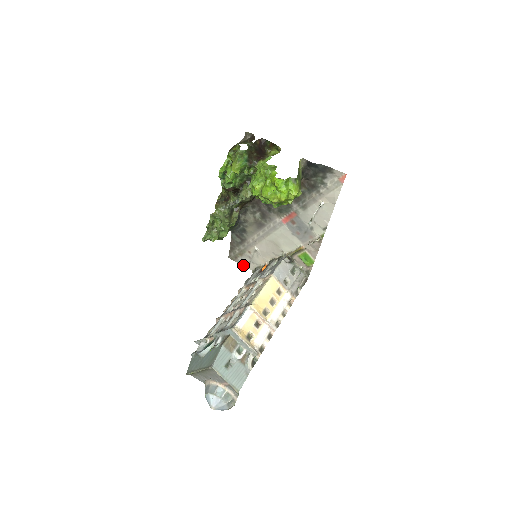
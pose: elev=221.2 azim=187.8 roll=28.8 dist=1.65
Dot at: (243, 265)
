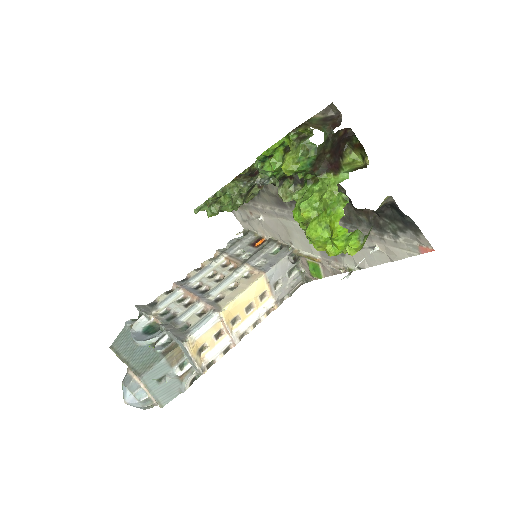
Dot at: (236, 216)
